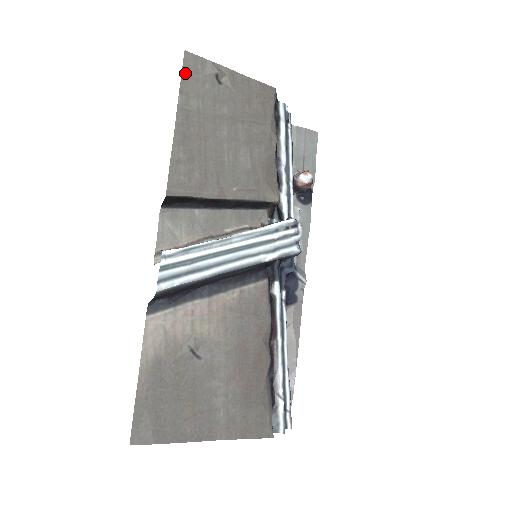
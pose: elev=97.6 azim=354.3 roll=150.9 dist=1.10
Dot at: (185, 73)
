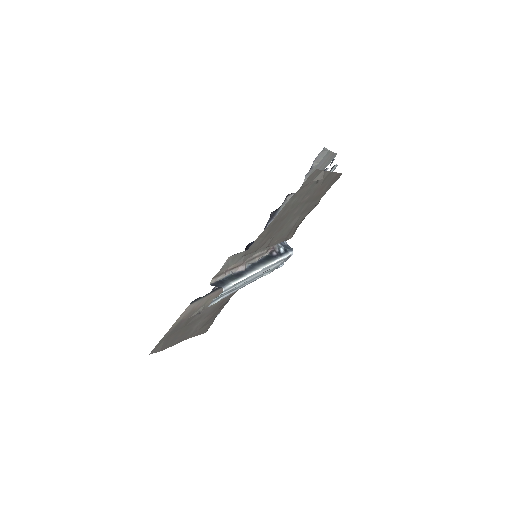
Dot at: (305, 183)
